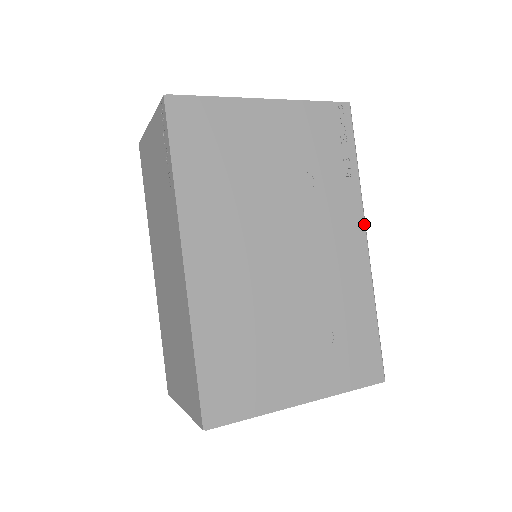
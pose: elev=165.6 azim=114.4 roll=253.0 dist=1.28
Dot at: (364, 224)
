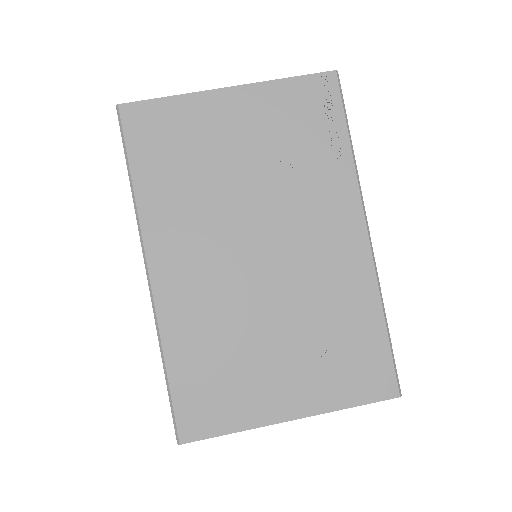
Dot at: (363, 212)
